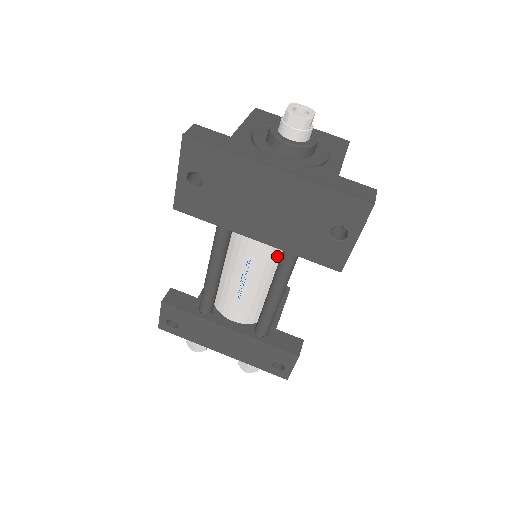
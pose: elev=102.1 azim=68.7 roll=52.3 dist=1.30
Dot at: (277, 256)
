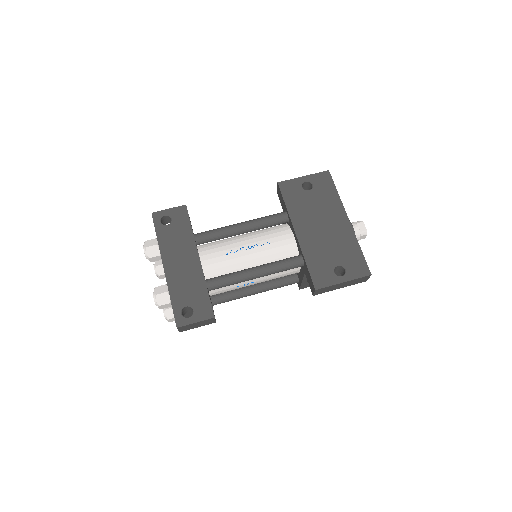
Dot at: (281, 259)
